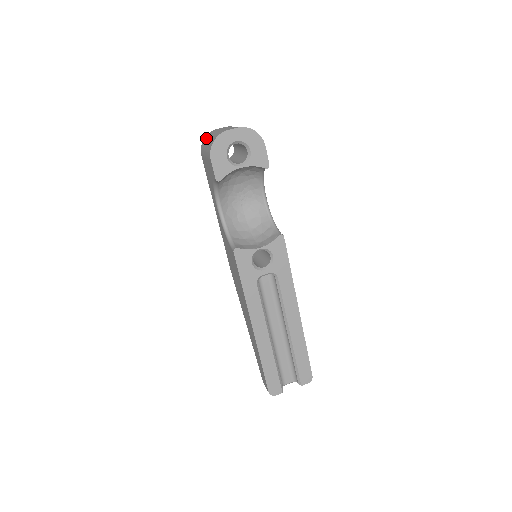
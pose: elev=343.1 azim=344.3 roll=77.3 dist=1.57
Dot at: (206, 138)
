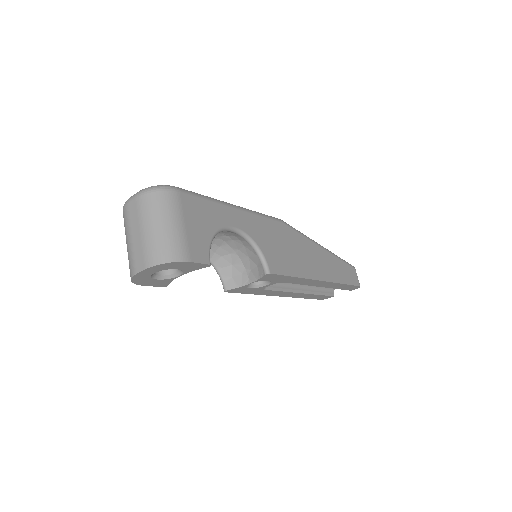
Dot at: (124, 226)
